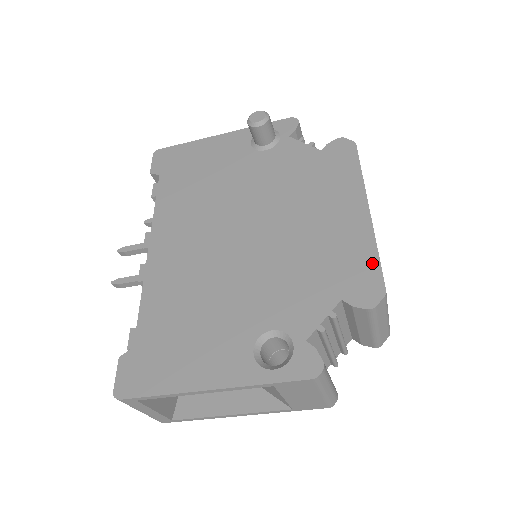
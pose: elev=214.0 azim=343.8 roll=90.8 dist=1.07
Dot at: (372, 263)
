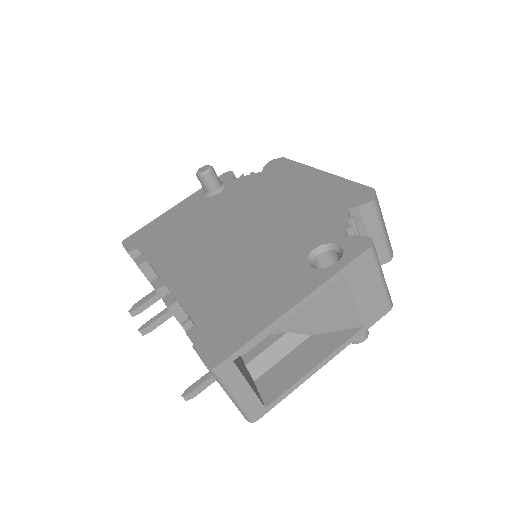
Dot at: (351, 185)
